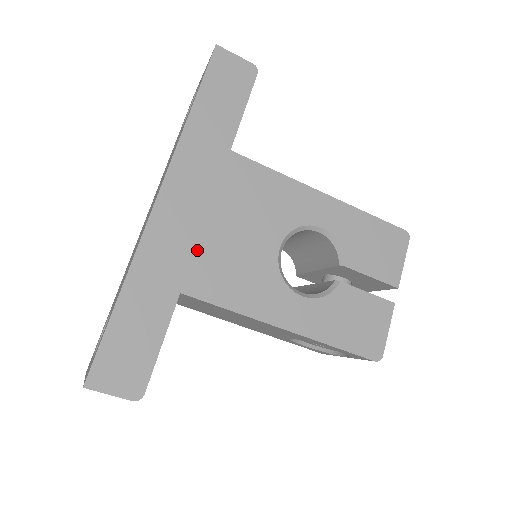
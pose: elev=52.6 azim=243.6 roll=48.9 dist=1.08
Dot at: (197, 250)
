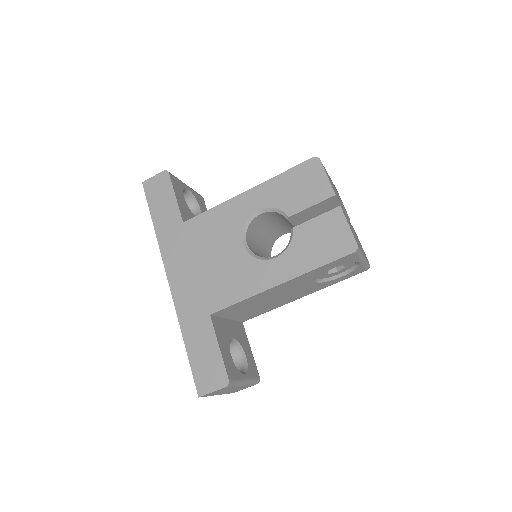
Dot at: (203, 286)
